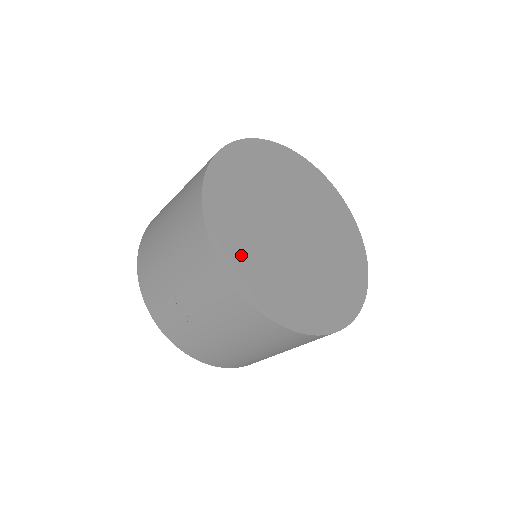
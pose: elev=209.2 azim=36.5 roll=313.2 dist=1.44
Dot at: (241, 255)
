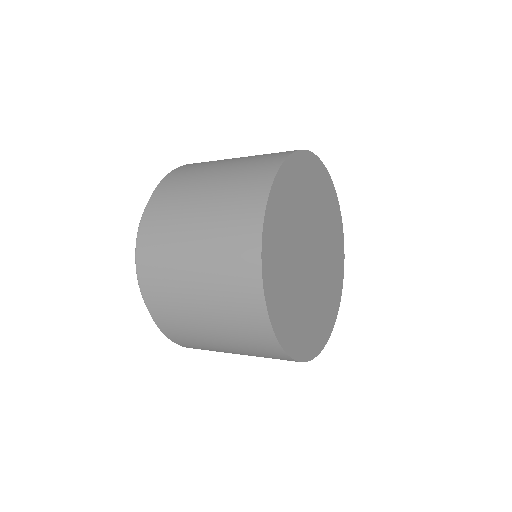
Dot at: (310, 336)
